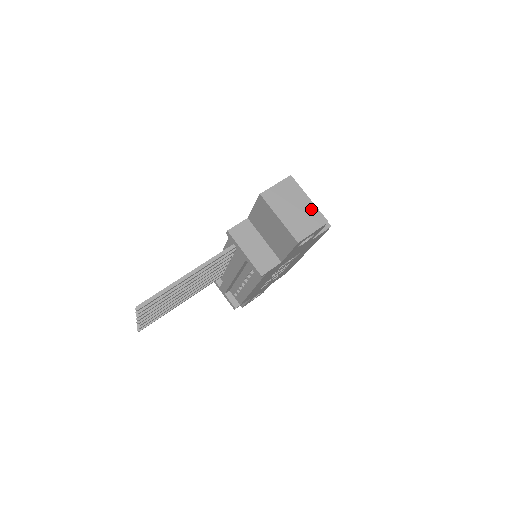
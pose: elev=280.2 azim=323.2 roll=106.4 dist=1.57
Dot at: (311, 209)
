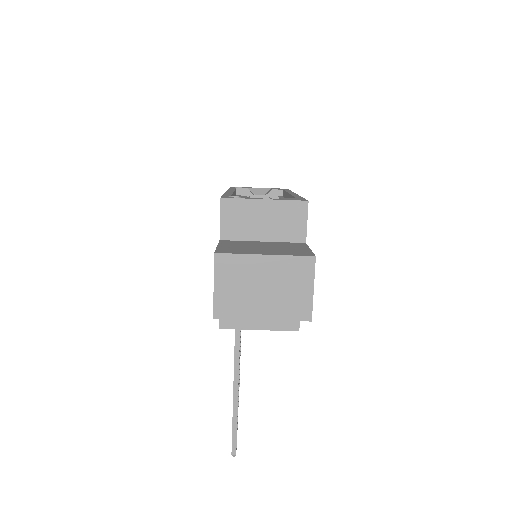
Dot at: (281, 266)
